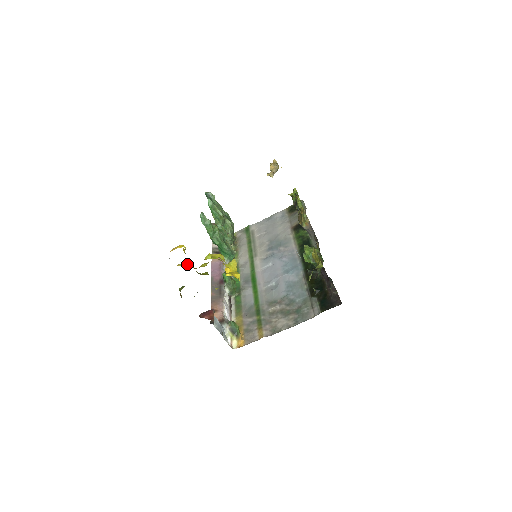
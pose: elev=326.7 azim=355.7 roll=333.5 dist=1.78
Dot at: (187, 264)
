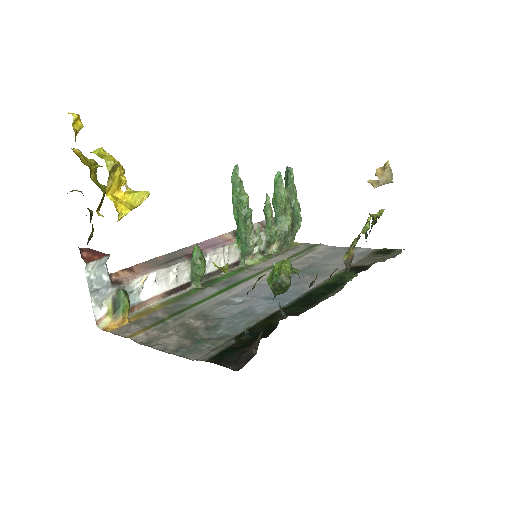
Dot at: occluded
